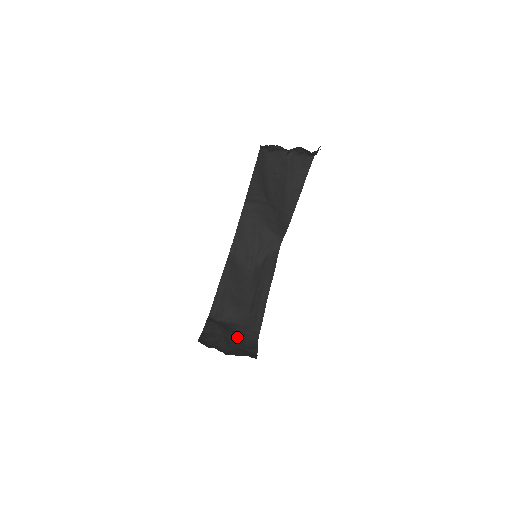
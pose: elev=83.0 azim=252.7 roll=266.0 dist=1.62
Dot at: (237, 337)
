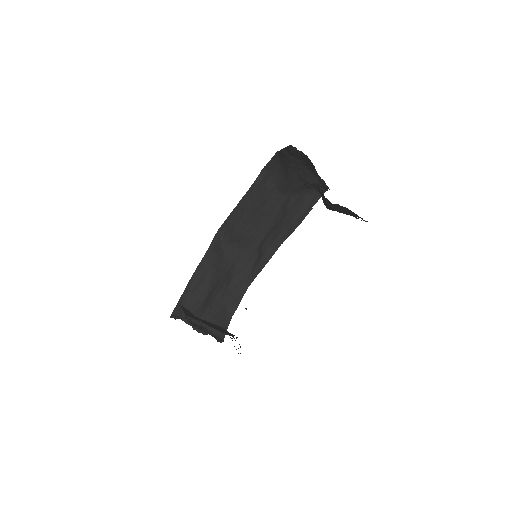
Dot at: (229, 279)
